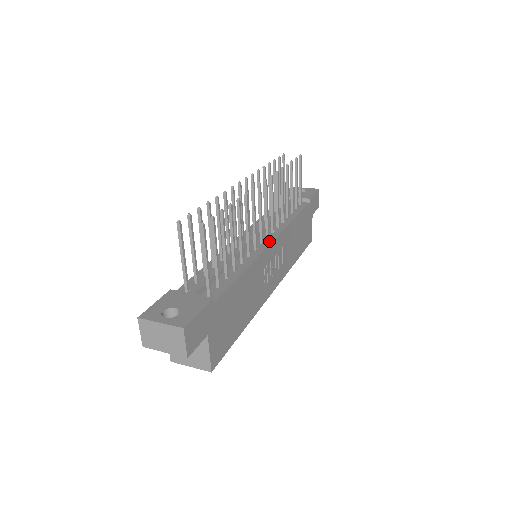
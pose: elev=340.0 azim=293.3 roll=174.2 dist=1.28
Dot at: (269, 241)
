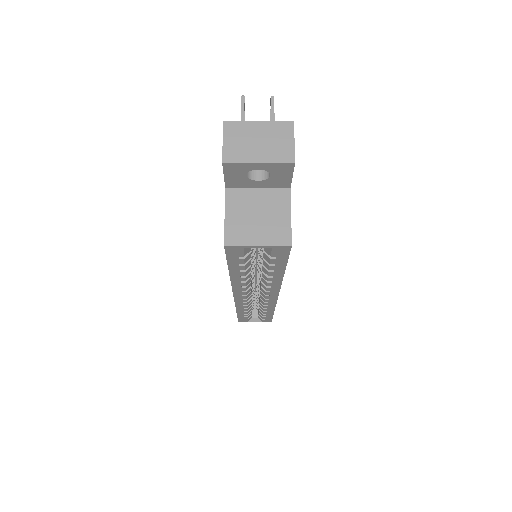
Dot at: occluded
